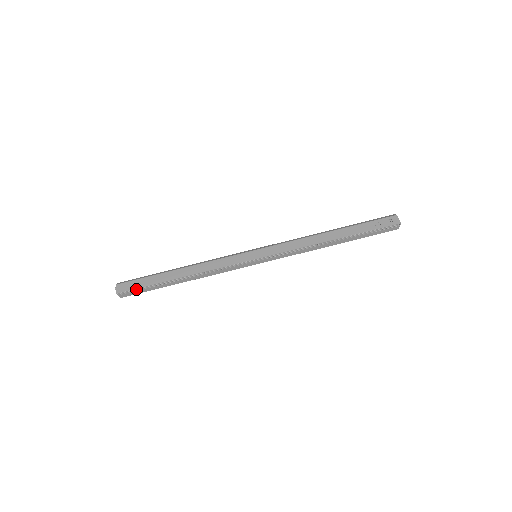
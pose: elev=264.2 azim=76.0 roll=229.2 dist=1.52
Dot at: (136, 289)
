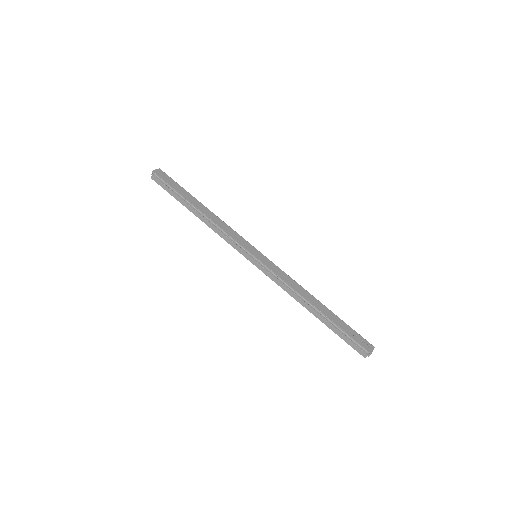
Dot at: (166, 183)
